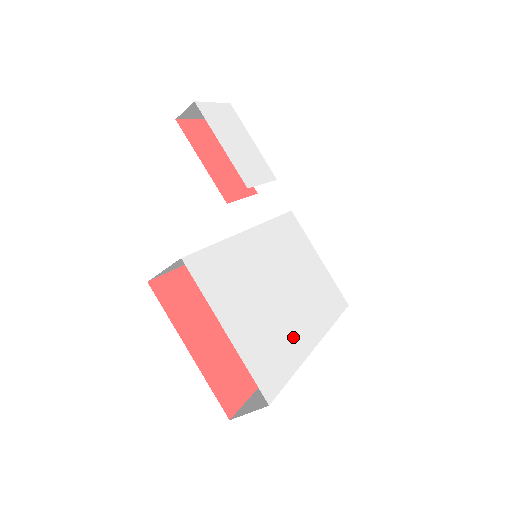
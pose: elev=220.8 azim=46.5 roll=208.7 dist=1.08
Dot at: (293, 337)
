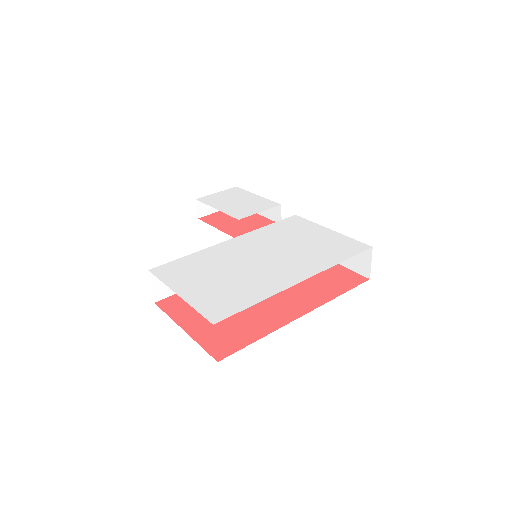
Dot at: (265, 283)
